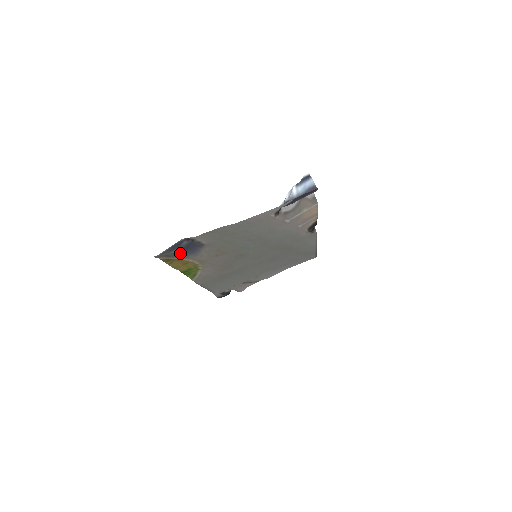
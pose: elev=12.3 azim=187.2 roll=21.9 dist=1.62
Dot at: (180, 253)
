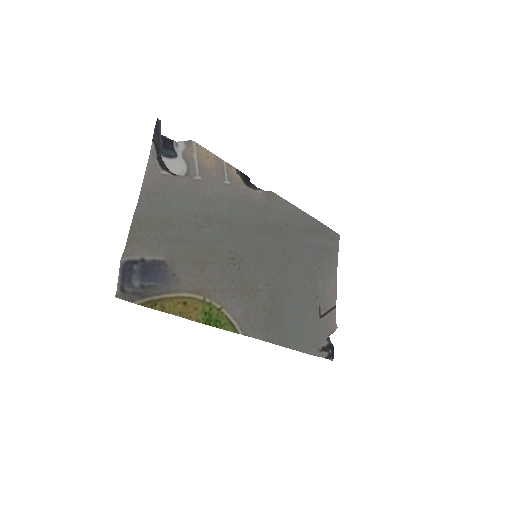
Dot at: (150, 284)
